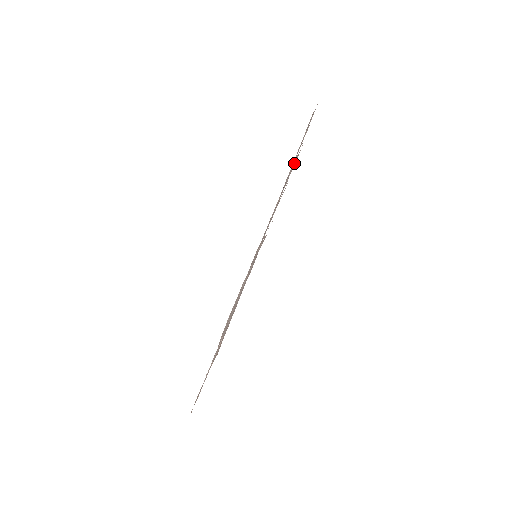
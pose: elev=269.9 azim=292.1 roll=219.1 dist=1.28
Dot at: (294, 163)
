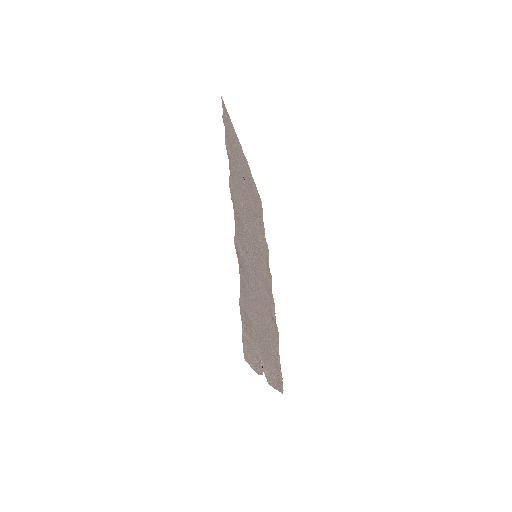
Dot at: (232, 182)
